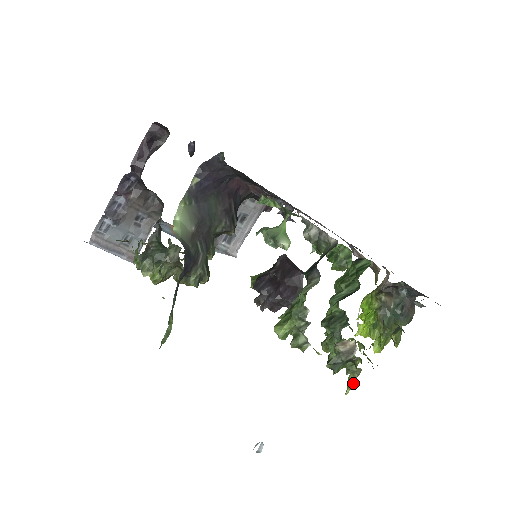
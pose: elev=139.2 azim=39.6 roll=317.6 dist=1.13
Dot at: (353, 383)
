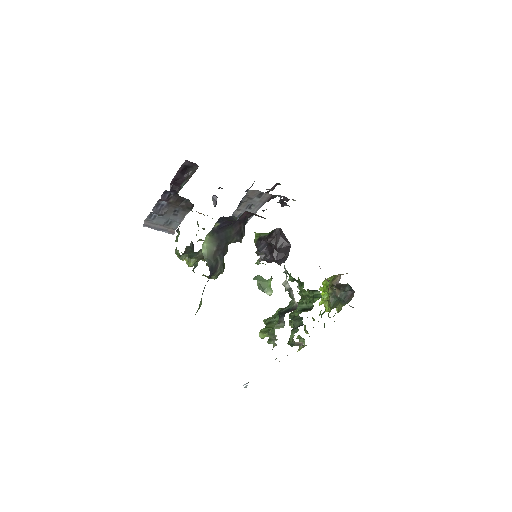
Dot at: occluded
